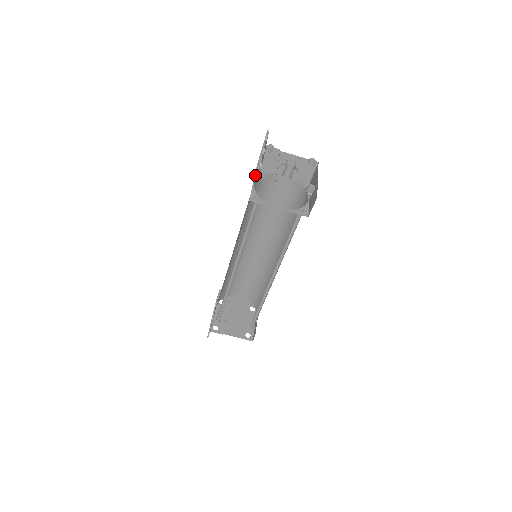
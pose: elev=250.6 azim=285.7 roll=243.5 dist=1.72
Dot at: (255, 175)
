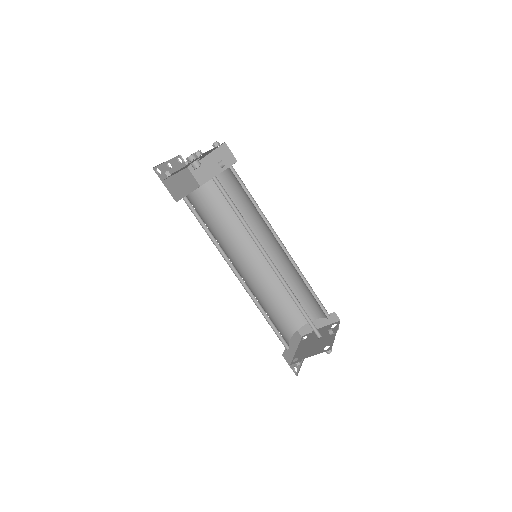
Dot at: (194, 190)
